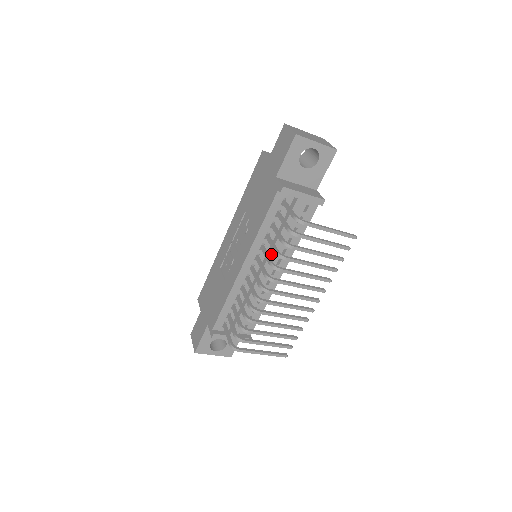
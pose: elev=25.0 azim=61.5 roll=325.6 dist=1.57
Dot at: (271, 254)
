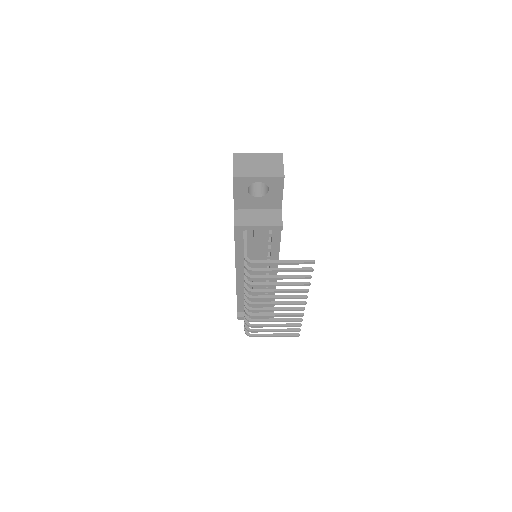
Dot at: (254, 267)
